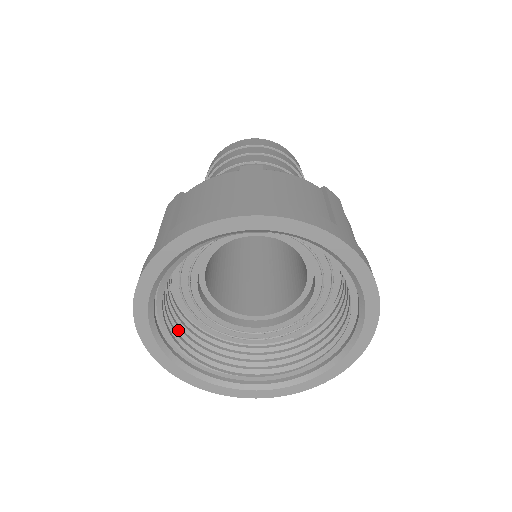
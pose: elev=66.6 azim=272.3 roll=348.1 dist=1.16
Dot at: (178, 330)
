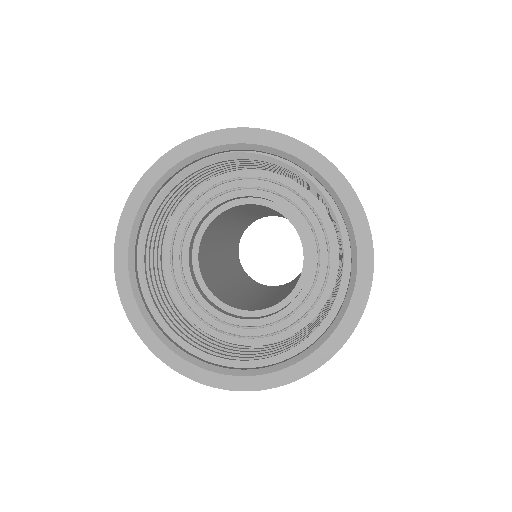
Dot at: (151, 258)
